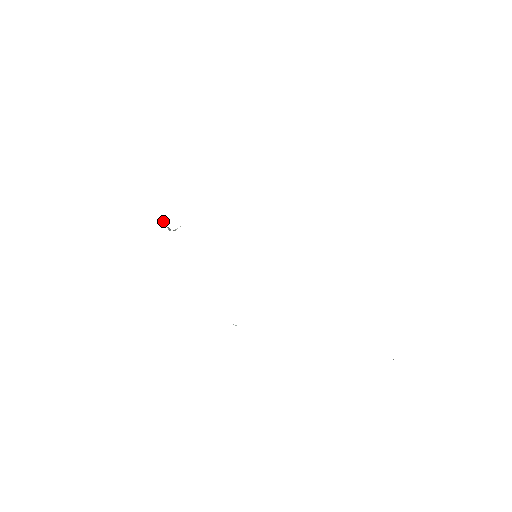
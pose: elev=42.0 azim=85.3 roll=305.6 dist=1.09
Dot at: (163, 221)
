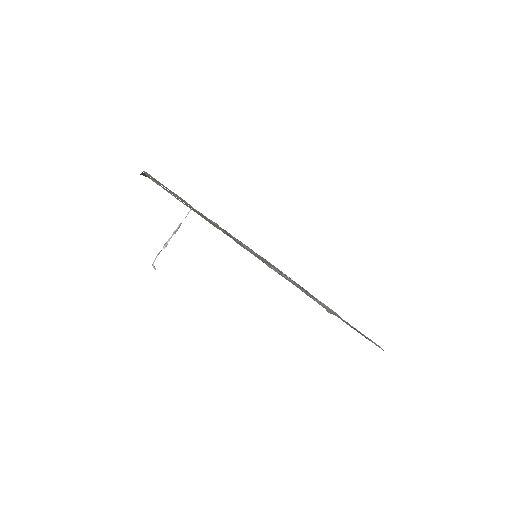
Dot at: occluded
